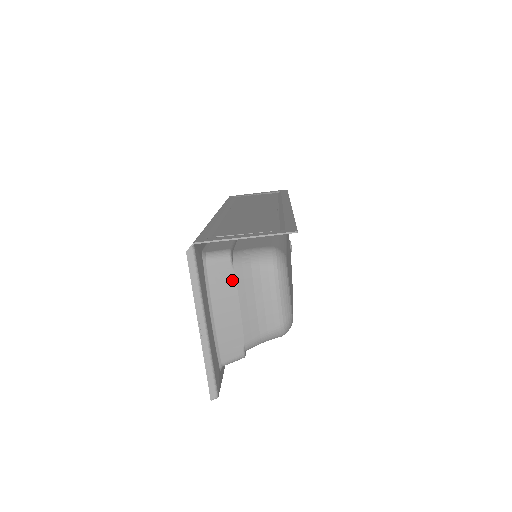
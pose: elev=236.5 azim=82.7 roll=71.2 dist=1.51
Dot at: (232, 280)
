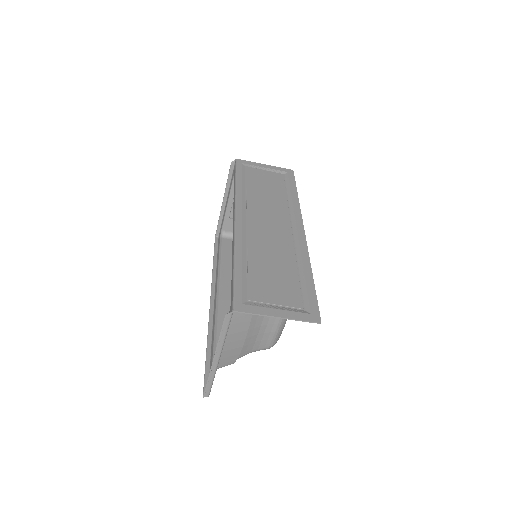
Dot at: (248, 321)
